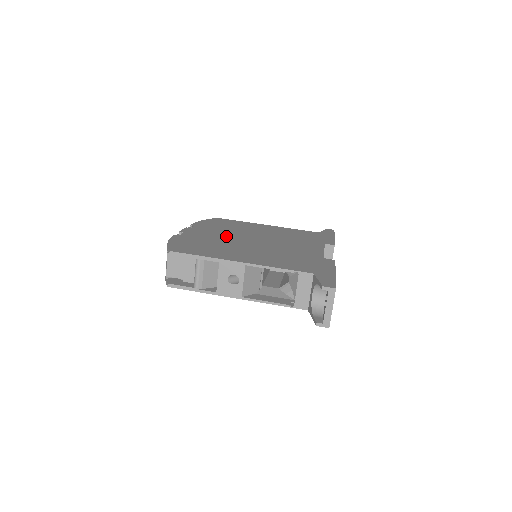
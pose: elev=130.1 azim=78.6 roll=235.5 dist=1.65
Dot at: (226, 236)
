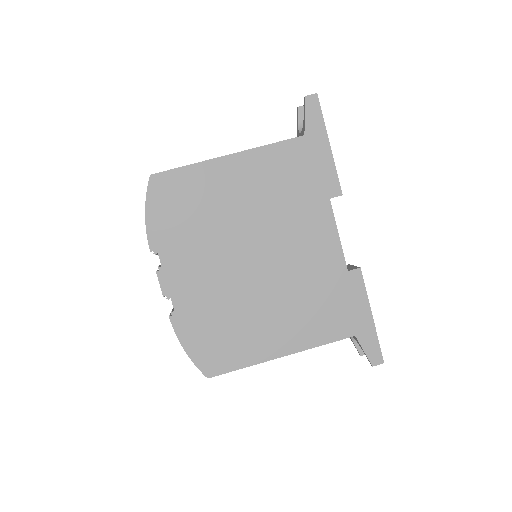
Dot at: (219, 272)
